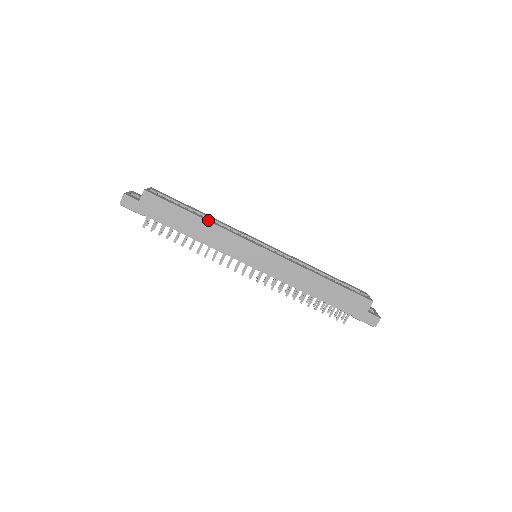
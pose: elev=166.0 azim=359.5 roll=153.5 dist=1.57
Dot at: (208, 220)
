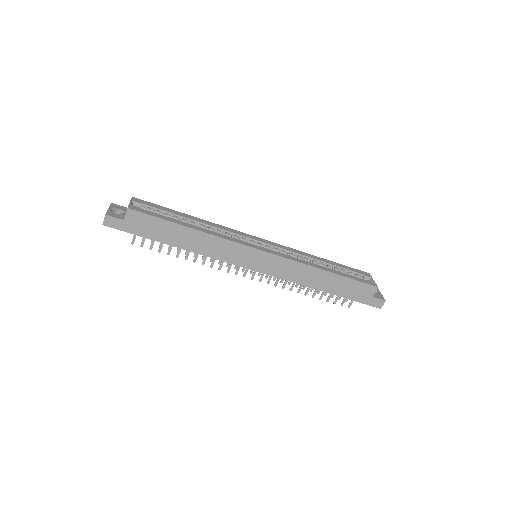
Dot at: (202, 230)
